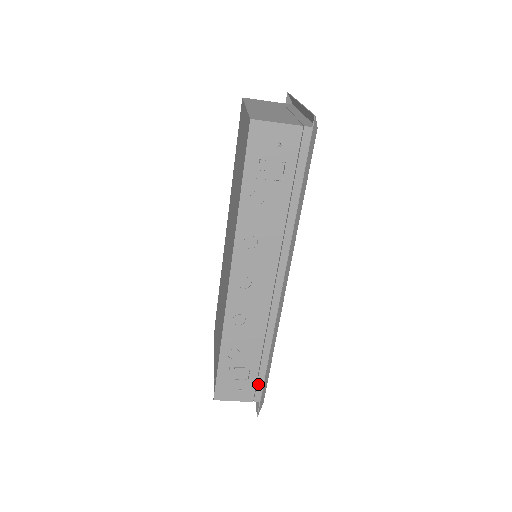
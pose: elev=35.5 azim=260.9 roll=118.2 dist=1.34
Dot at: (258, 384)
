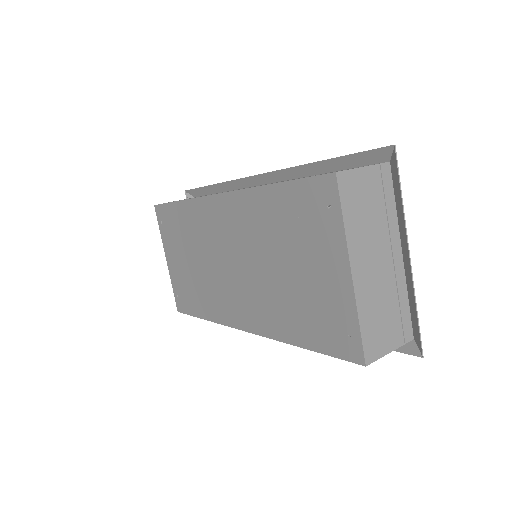
Dot at: occluded
